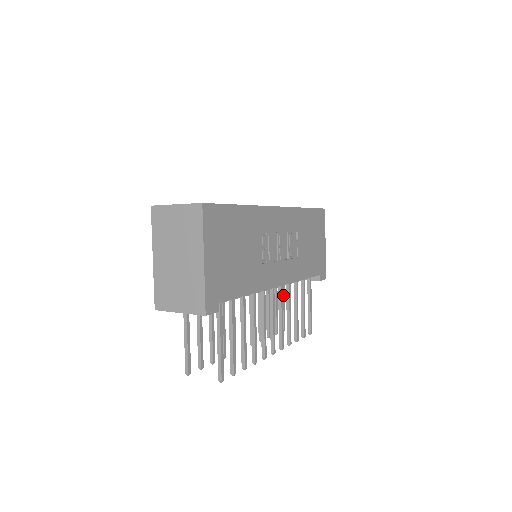
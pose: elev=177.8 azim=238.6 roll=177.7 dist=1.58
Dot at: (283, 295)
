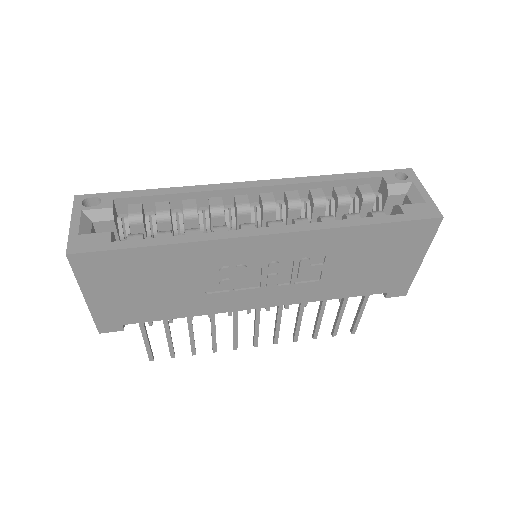
Dot at: occluded
